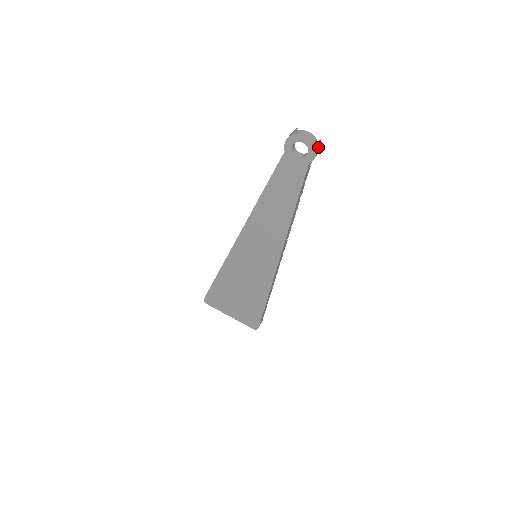
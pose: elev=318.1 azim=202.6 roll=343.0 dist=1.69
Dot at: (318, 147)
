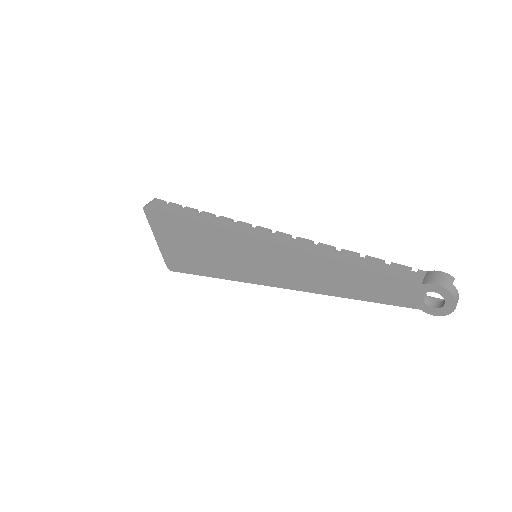
Dot at: occluded
